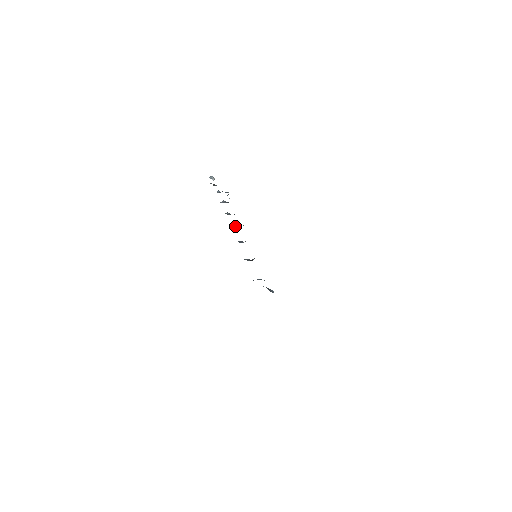
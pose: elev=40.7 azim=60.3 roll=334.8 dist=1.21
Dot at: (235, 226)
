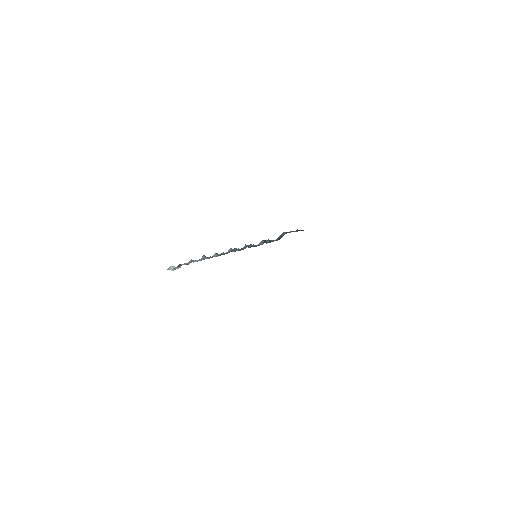
Dot at: (230, 250)
